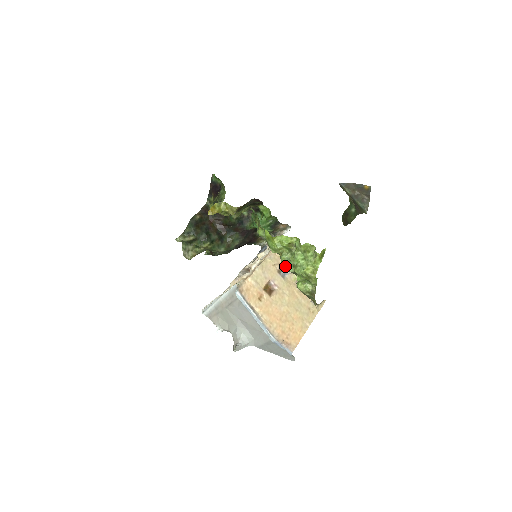
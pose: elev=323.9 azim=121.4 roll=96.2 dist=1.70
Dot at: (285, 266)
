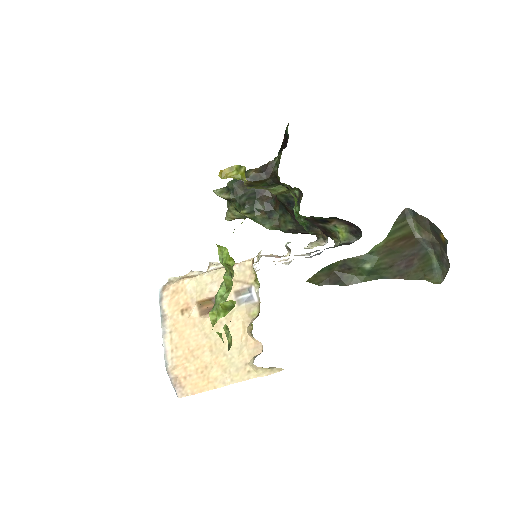
Dot at: occluded
